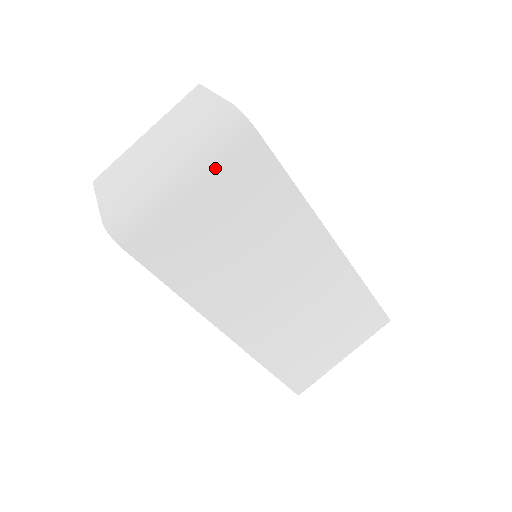
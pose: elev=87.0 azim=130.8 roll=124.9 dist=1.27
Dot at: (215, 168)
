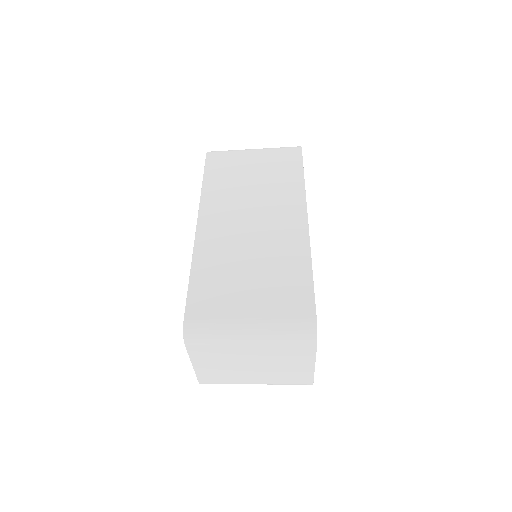
Dot at: occluded
